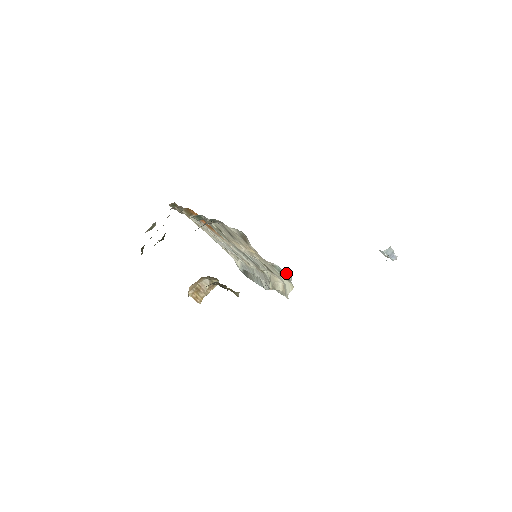
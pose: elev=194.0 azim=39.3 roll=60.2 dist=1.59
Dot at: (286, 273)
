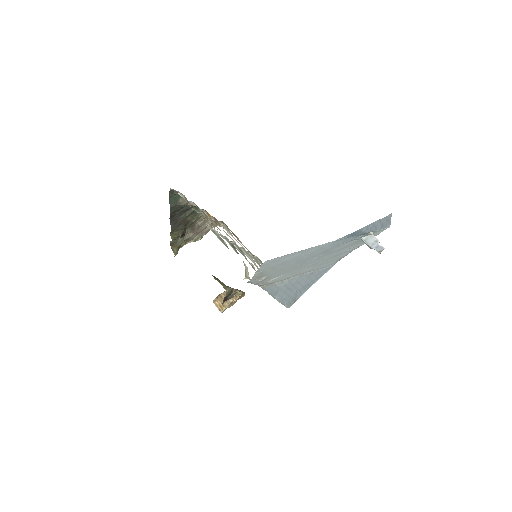
Dot at: (220, 237)
